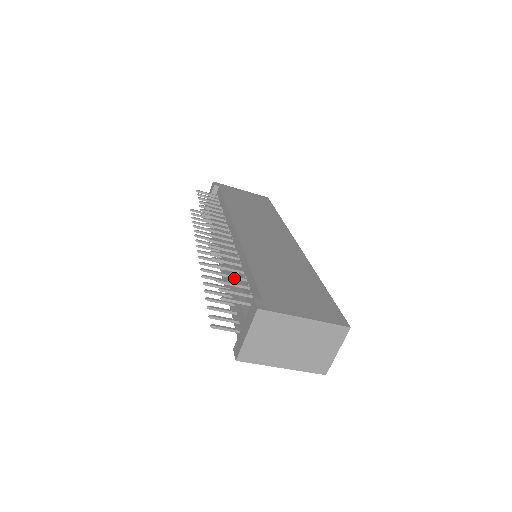
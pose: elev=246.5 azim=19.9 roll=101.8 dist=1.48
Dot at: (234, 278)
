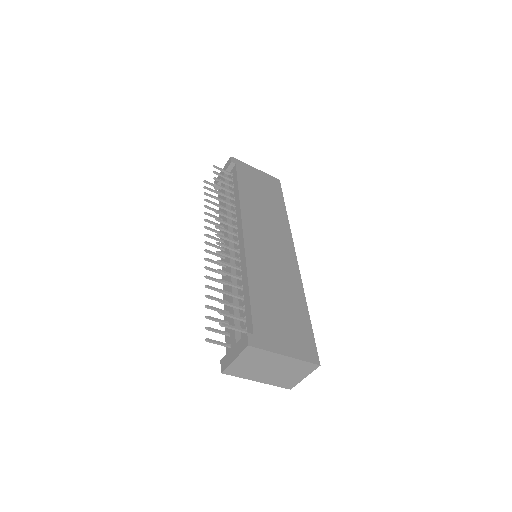
Dot at: (233, 296)
